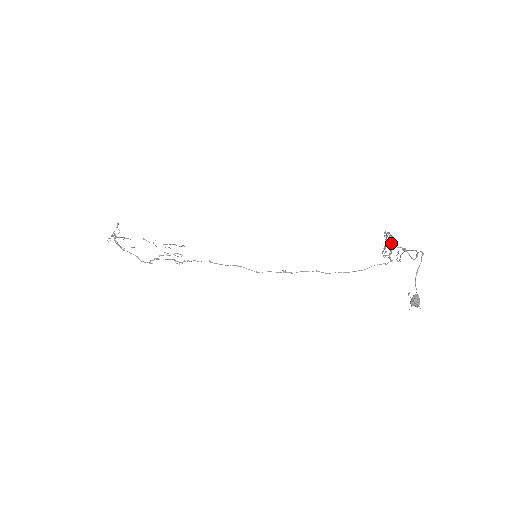
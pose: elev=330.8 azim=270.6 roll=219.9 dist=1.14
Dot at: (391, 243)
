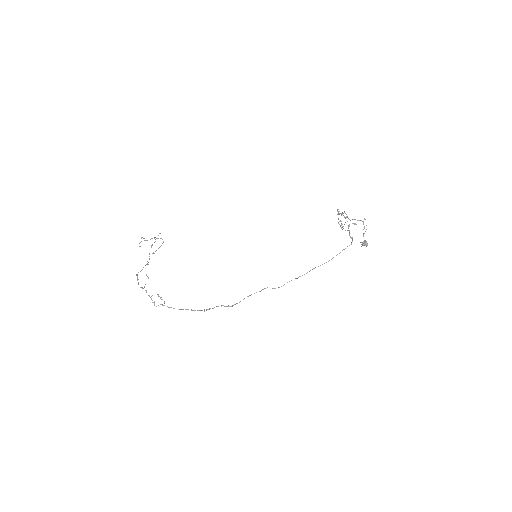
Dot at: (348, 226)
